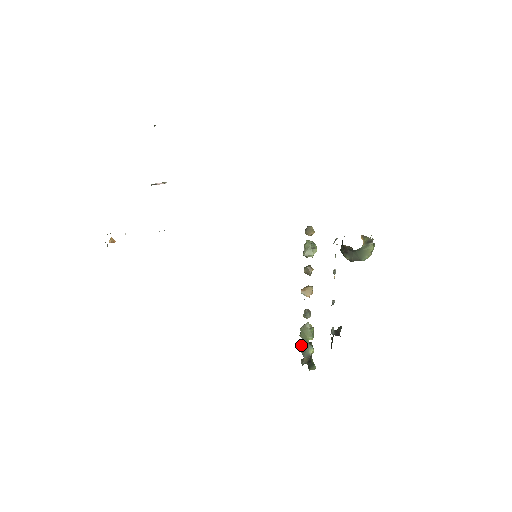
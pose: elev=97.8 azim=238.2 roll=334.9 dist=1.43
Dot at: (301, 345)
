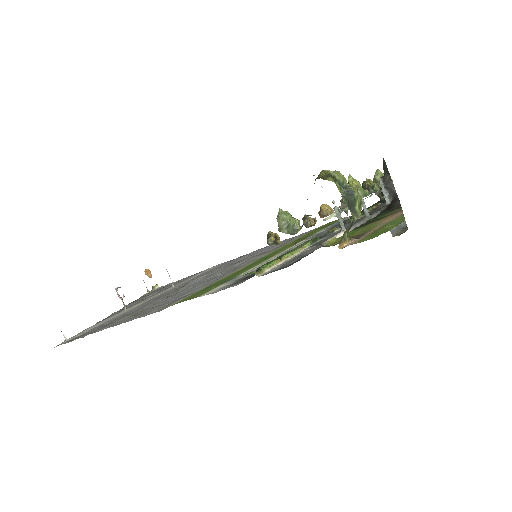
Dot at: occluded
